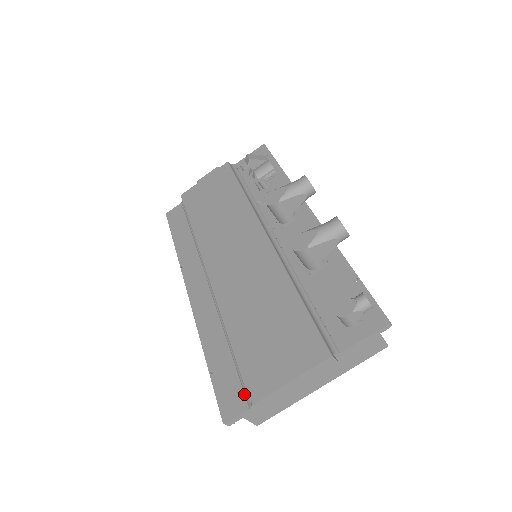
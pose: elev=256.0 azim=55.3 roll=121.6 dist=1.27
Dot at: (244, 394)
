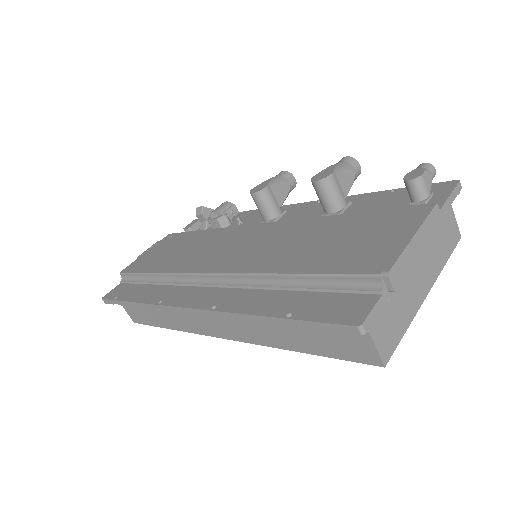
Dot at: (359, 294)
